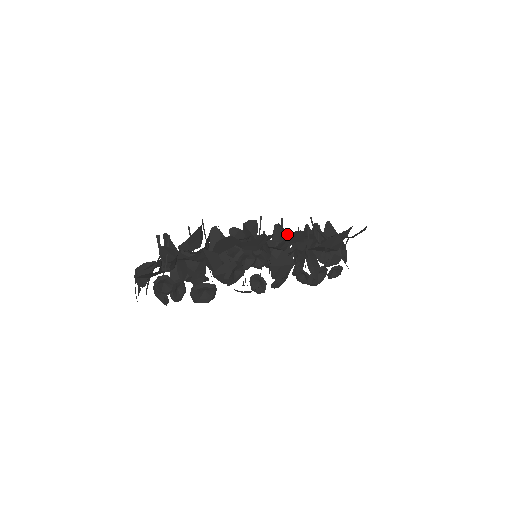
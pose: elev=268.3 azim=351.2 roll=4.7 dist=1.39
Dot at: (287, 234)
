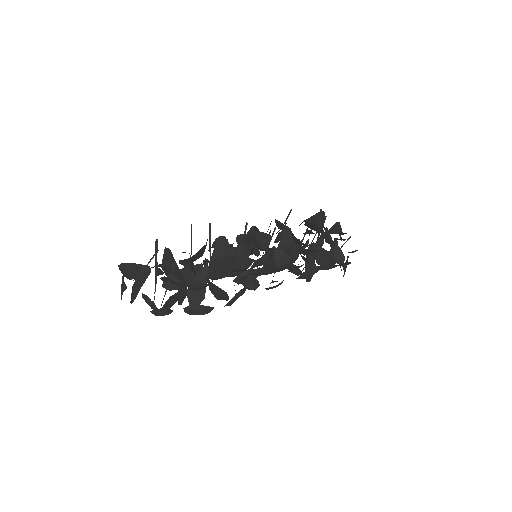
Dot at: (295, 239)
